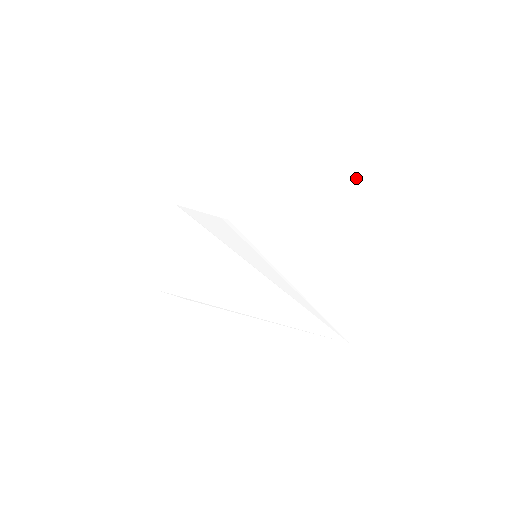
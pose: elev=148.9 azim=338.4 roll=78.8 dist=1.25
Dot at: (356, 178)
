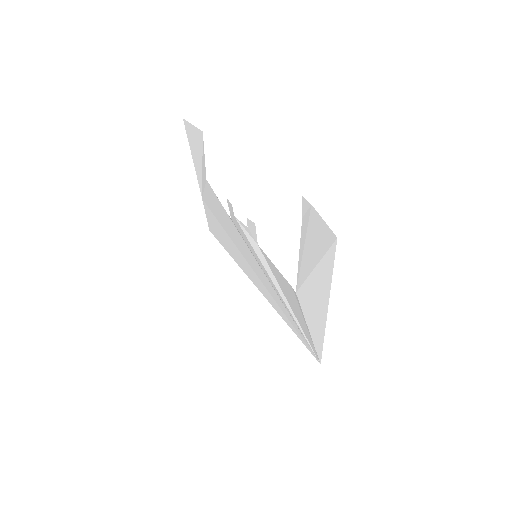
Dot at: (308, 255)
